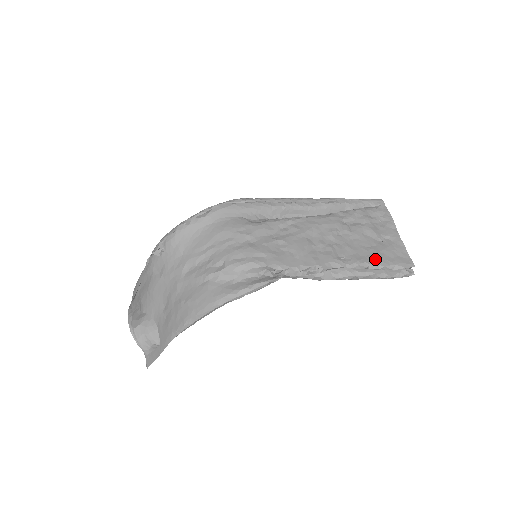
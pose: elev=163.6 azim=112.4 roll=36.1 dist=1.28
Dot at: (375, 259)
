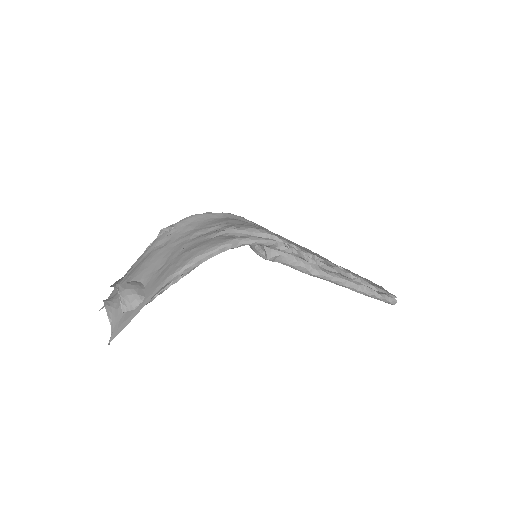
Dot at: (362, 278)
